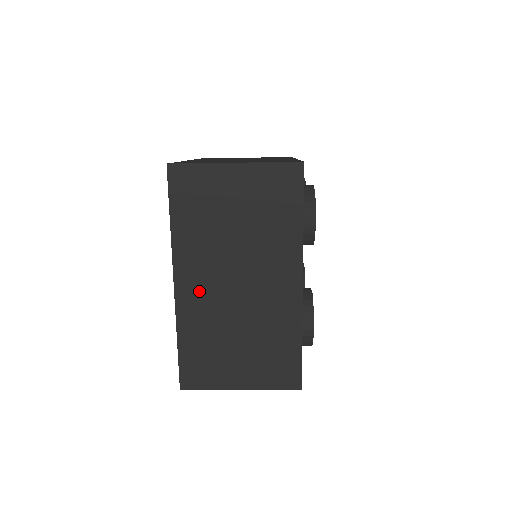
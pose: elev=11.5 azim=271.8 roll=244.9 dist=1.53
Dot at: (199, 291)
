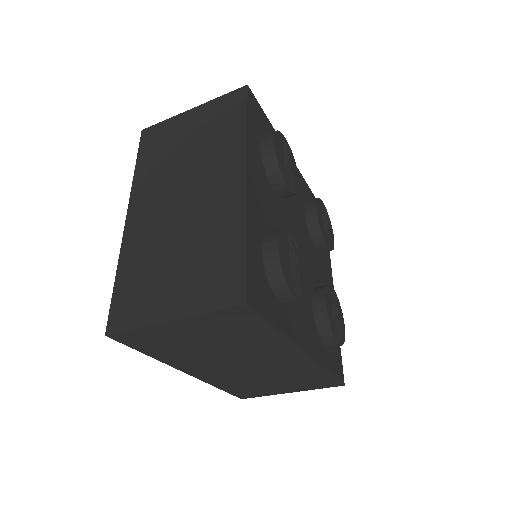
Dot at: (146, 217)
